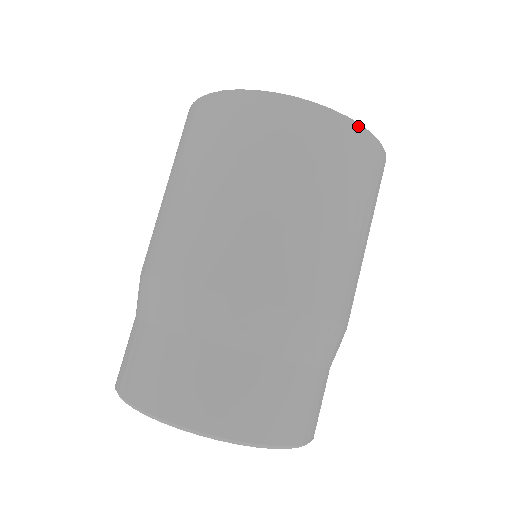
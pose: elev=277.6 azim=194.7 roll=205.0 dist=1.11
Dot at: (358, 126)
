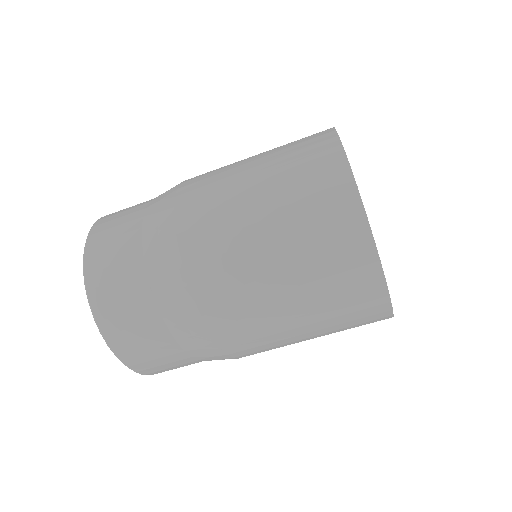
Dot at: (390, 308)
